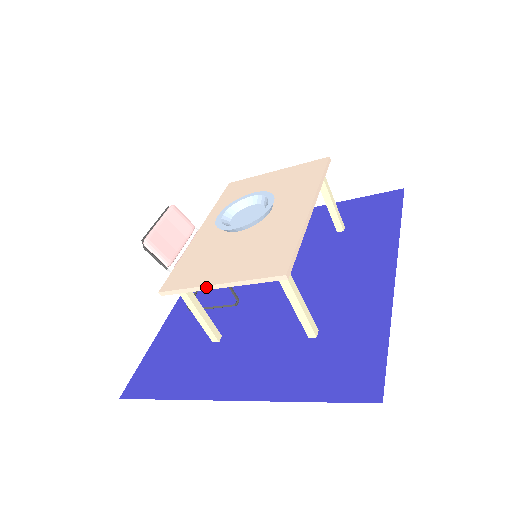
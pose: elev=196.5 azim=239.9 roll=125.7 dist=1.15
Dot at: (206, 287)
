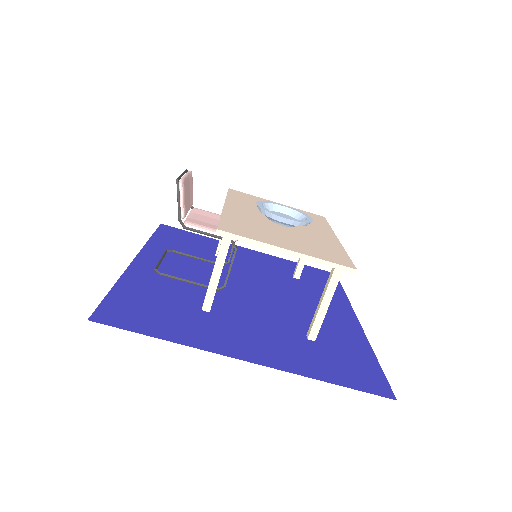
Dot at: (275, 247)
